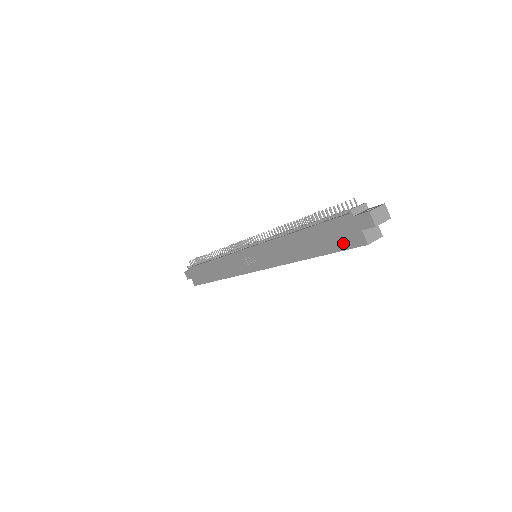
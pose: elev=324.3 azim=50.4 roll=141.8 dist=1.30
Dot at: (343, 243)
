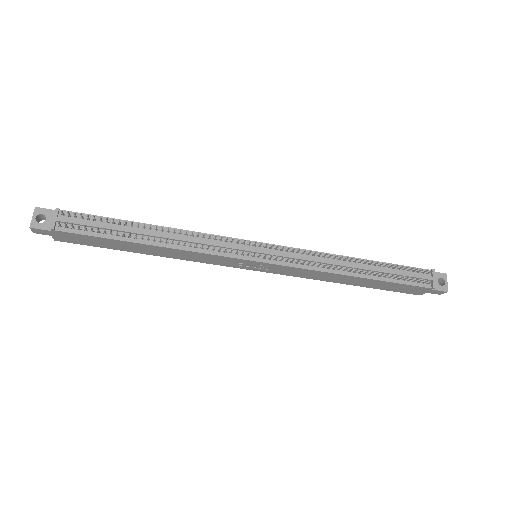
Dot at: (401, 291)
